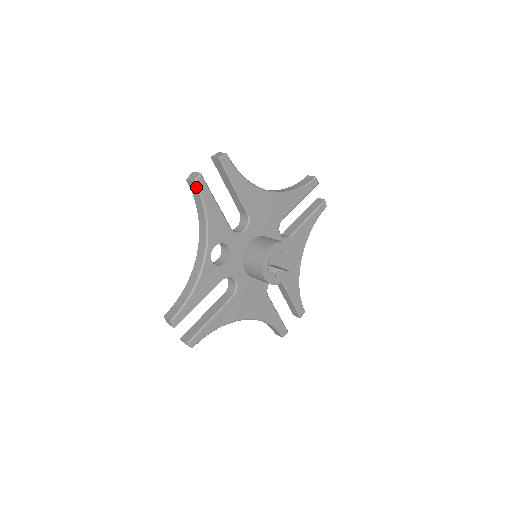
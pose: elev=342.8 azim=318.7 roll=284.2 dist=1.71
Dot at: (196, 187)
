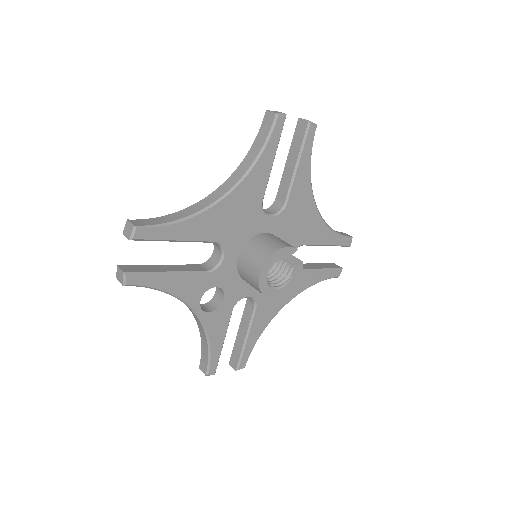
Dot at: occluded
